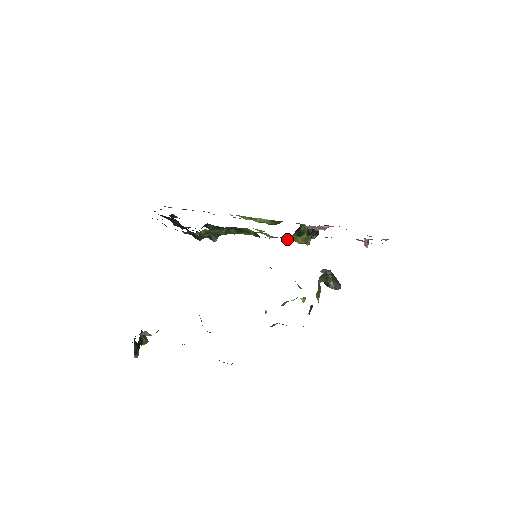
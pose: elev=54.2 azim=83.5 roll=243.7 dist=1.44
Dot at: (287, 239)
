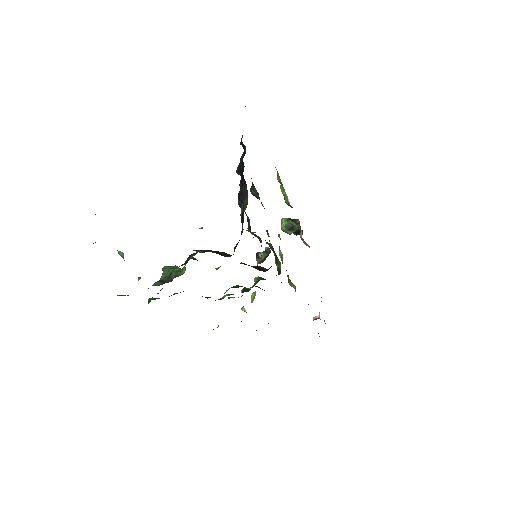
Dot at: occluded
